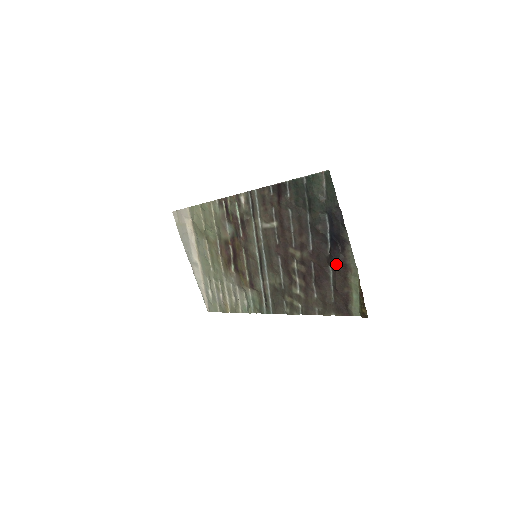
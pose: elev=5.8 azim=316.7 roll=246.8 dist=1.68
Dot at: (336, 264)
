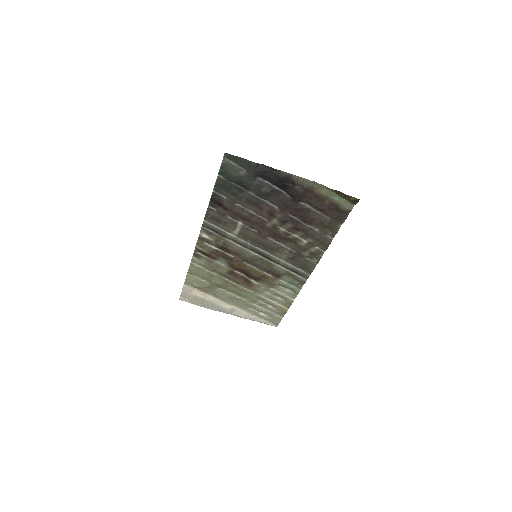
Dot at: (301, 196)
